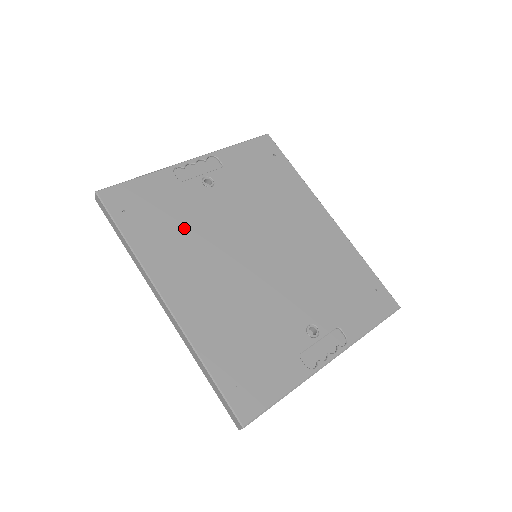
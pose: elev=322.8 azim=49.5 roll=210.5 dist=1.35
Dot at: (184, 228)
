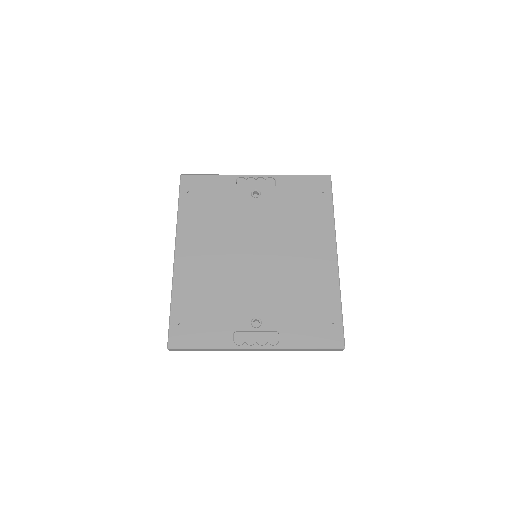
Dot at: (217, 217)
